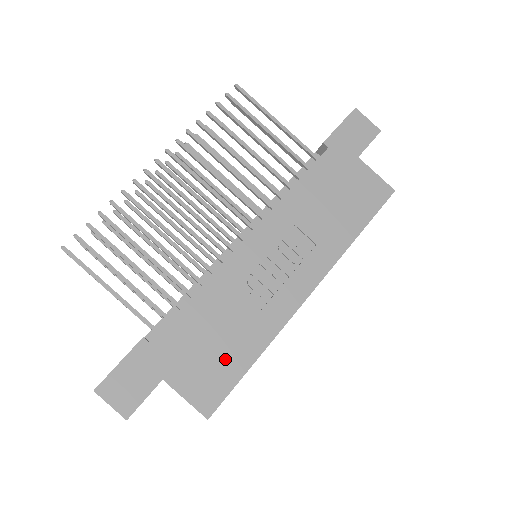
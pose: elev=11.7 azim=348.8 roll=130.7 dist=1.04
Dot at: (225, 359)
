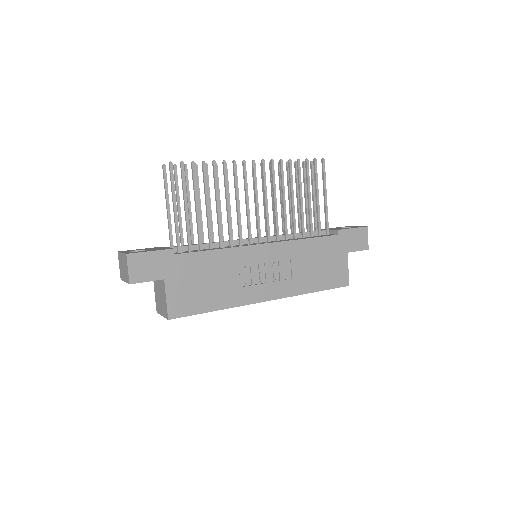
Dot at: (202, 296)
